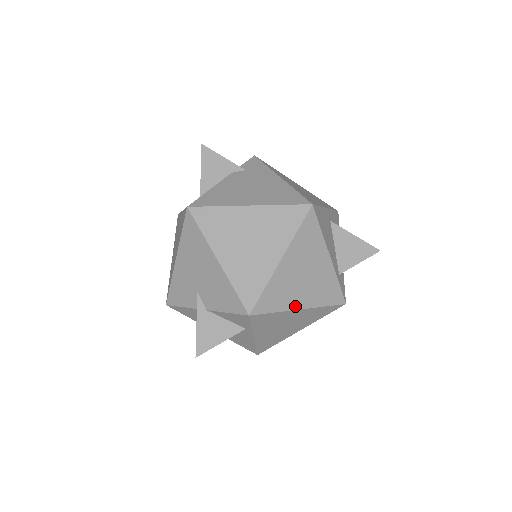
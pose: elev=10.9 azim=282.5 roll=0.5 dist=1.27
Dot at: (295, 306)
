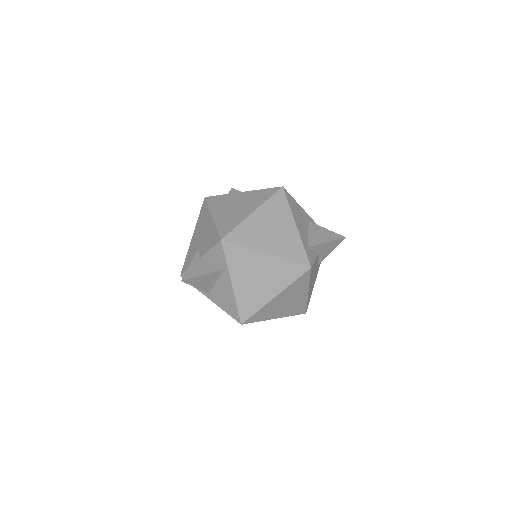
Dot at: (261, 249)
